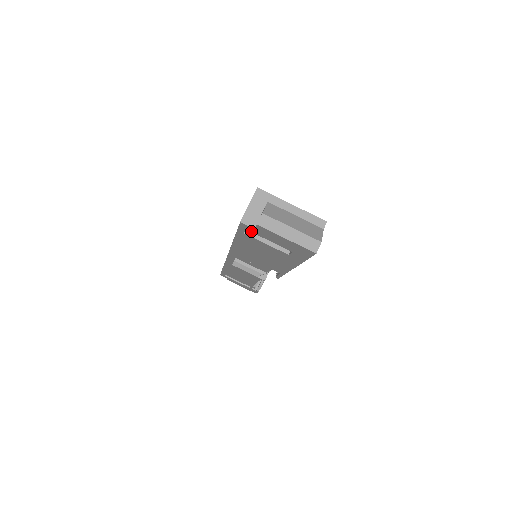
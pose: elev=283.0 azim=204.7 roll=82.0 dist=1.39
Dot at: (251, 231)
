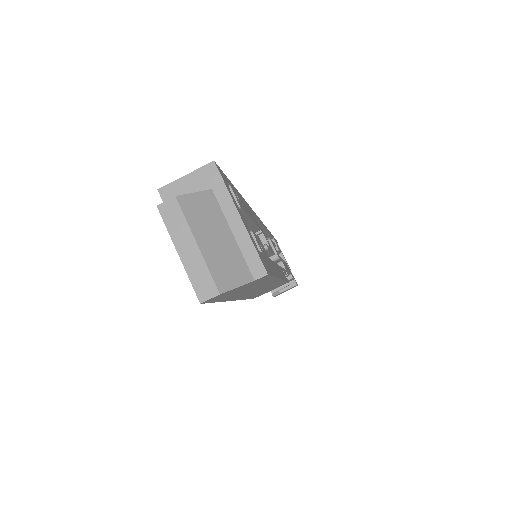
Dot at: occluded
